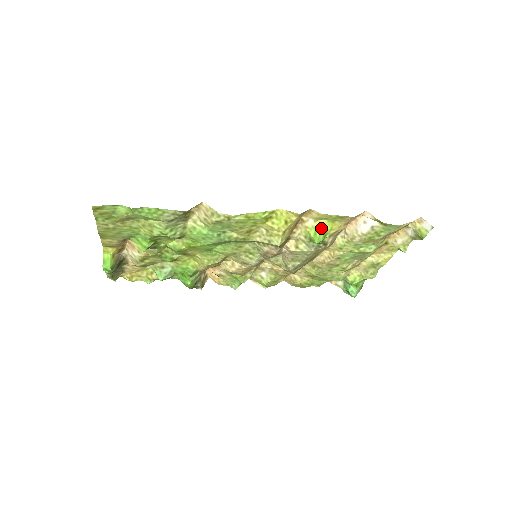
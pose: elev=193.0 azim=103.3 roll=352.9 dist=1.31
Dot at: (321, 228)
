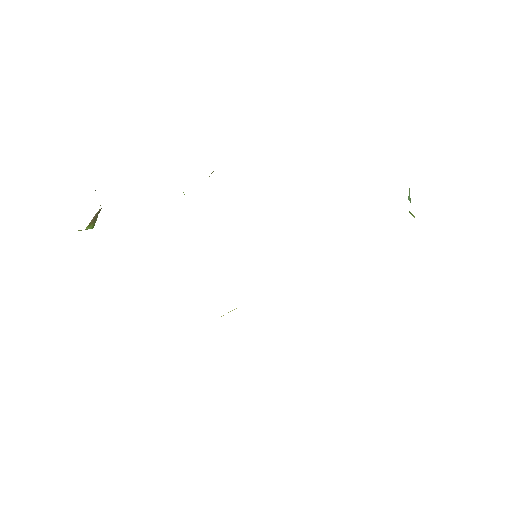
Dot at: occluded
